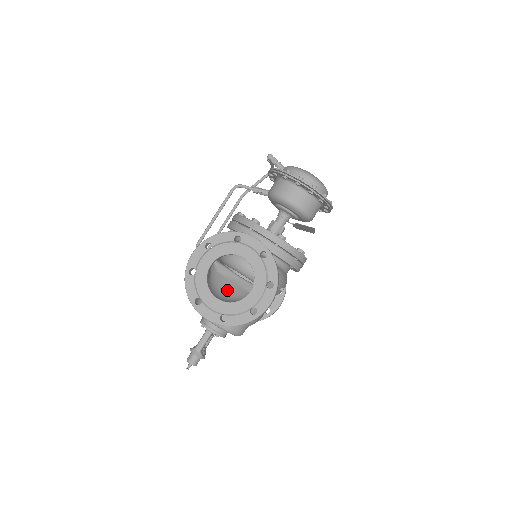
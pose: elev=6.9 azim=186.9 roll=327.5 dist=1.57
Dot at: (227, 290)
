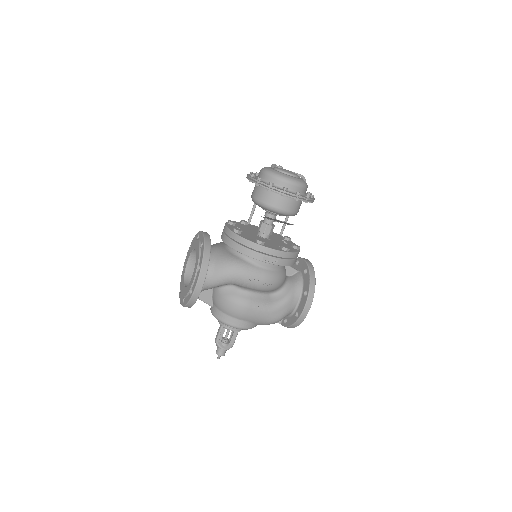
Dot at: occluded
